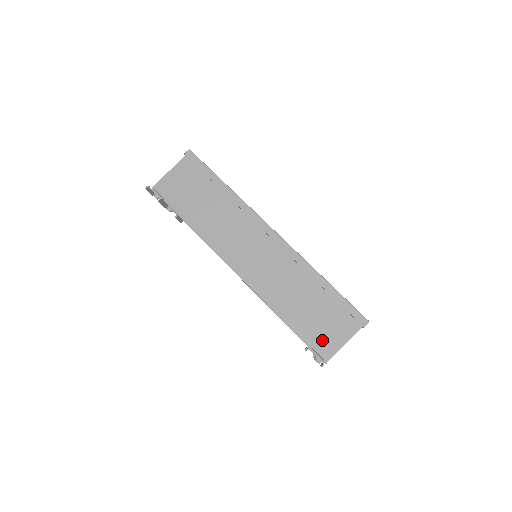
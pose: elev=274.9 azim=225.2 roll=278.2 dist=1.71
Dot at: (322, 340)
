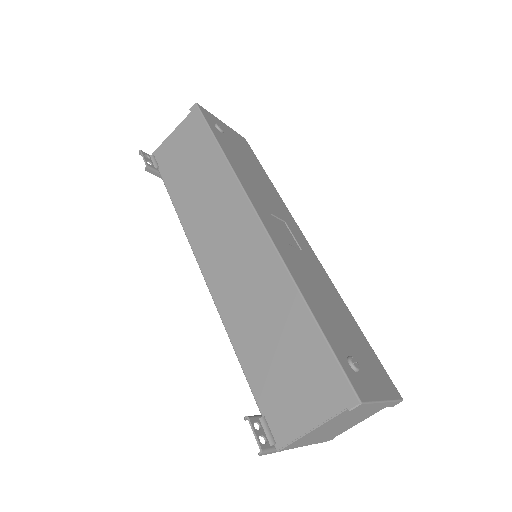
Dot at: (281, 409)
